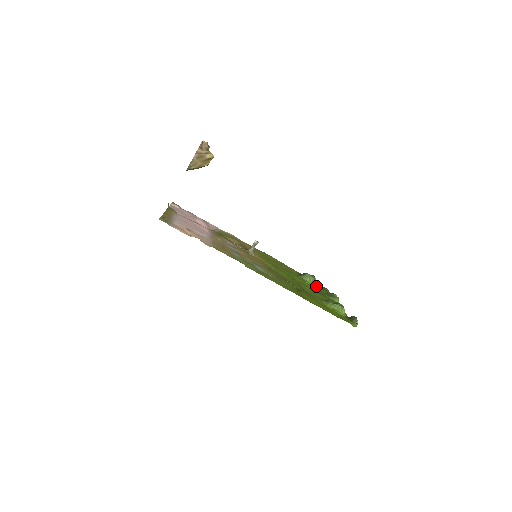
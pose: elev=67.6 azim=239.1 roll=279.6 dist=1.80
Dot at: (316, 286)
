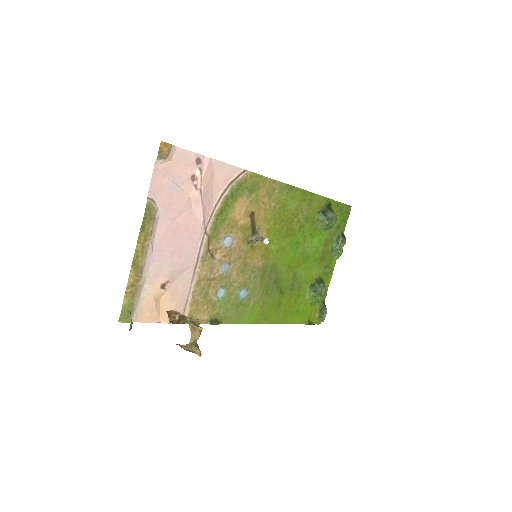
Dot at: (330, 229)
